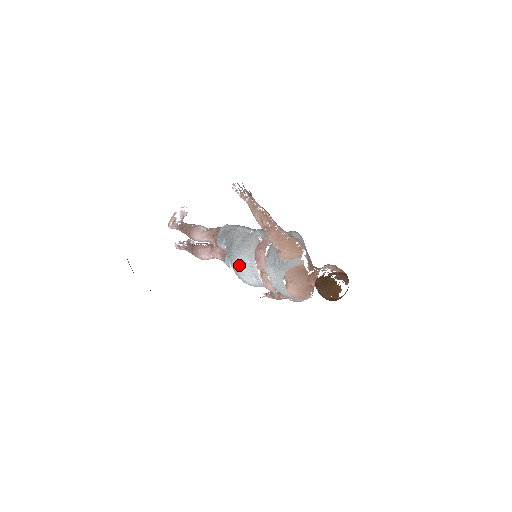
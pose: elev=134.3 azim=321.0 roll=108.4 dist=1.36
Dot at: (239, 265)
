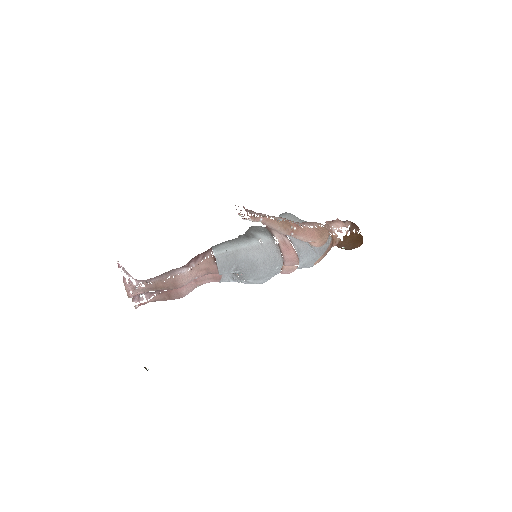
Dot at: (266, 276)
